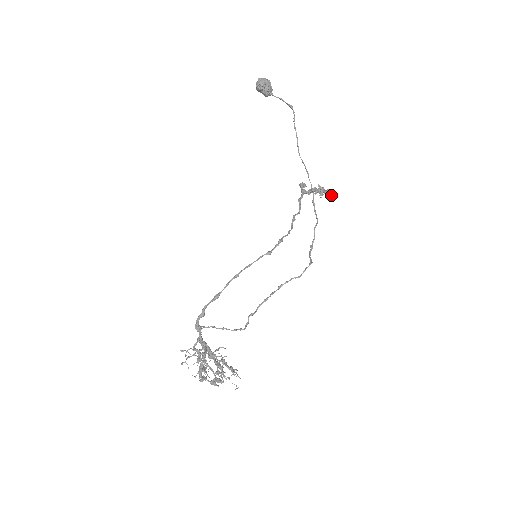
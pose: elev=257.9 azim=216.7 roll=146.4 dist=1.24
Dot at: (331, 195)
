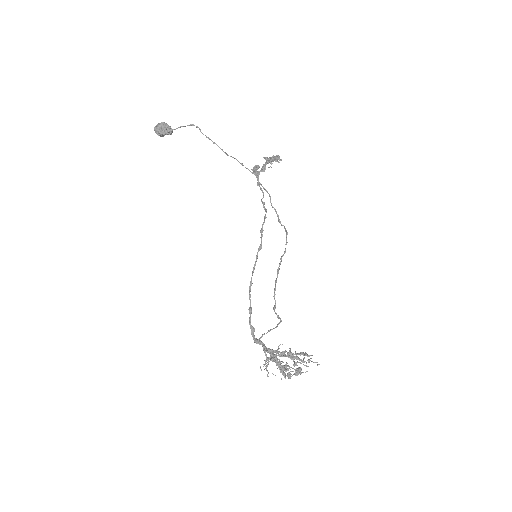
Dot at: (276, 159)
